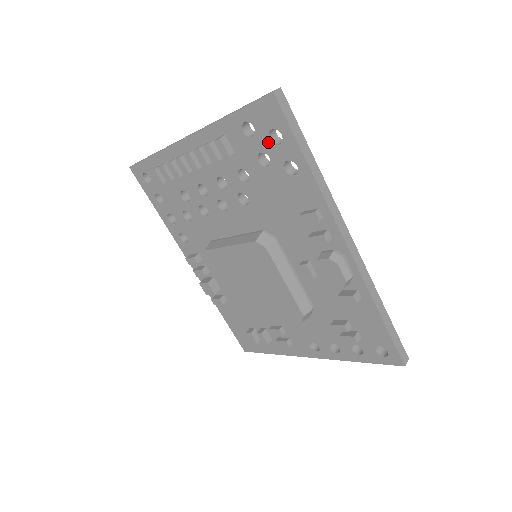
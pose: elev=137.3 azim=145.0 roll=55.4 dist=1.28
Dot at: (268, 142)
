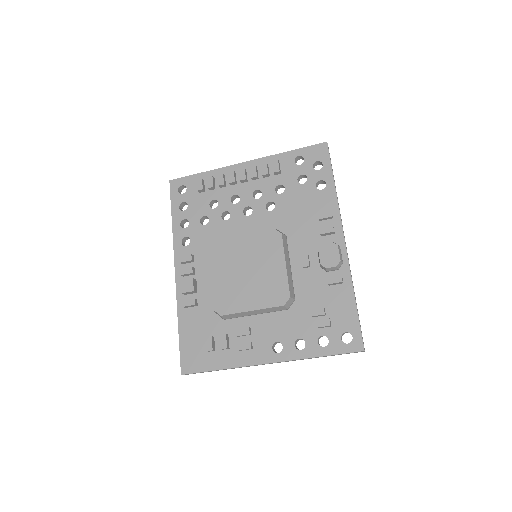
Dot at: (311, 168)
